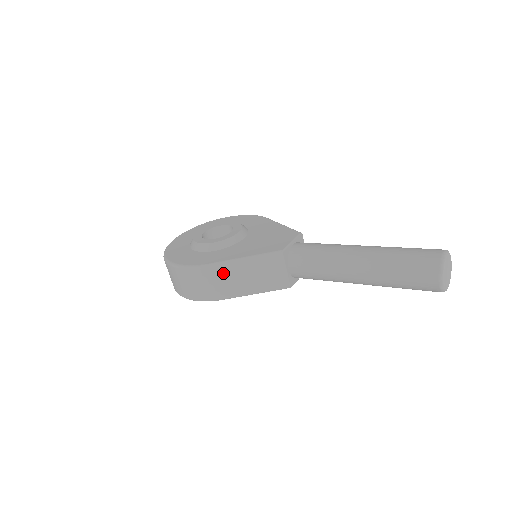
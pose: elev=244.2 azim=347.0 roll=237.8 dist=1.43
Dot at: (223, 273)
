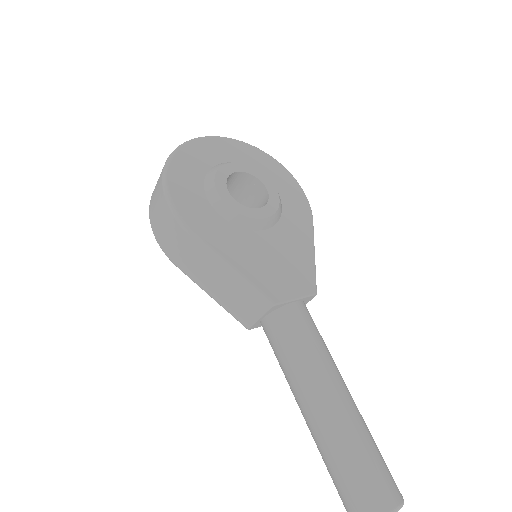
Dot at: (199, 255)
